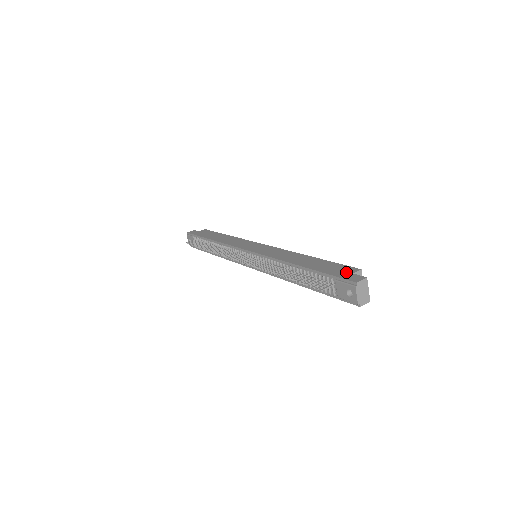
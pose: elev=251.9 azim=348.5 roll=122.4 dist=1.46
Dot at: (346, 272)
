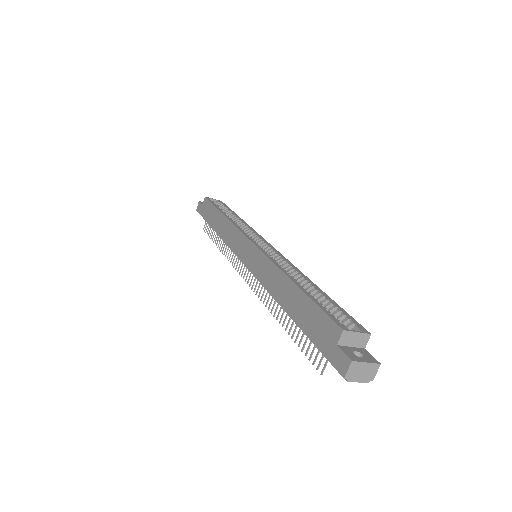
Dot at: (330, 341)
